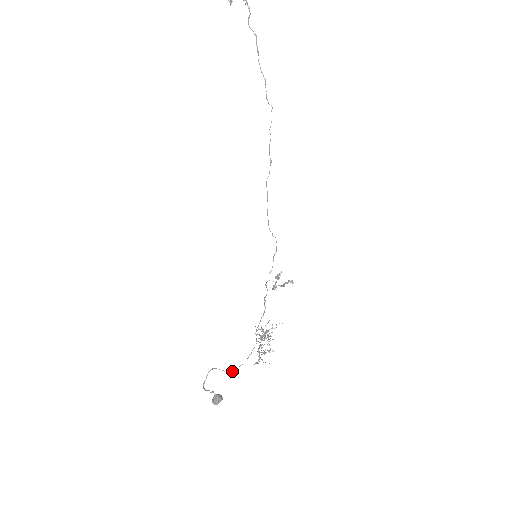
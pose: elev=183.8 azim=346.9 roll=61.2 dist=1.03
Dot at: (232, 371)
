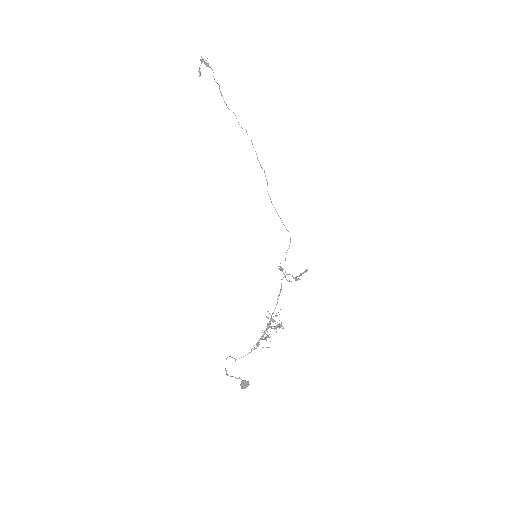
Dot at: occluded
